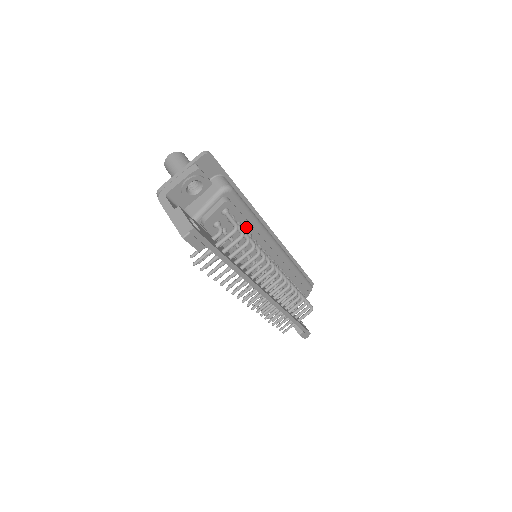
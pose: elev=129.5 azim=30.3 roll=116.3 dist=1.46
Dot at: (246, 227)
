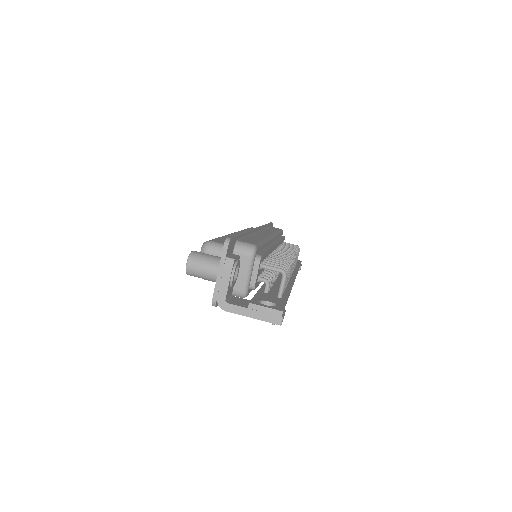
Dot at: (266, 256)
